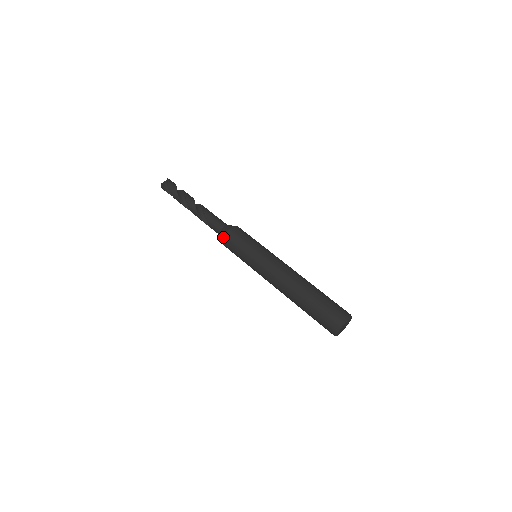
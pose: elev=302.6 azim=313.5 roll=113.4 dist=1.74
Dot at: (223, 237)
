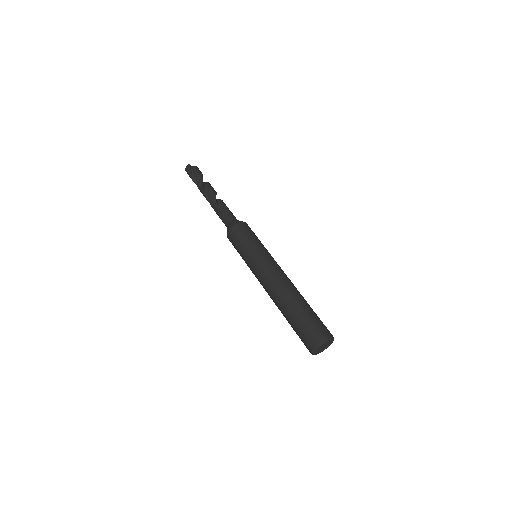
Dot at: (237, 223)
